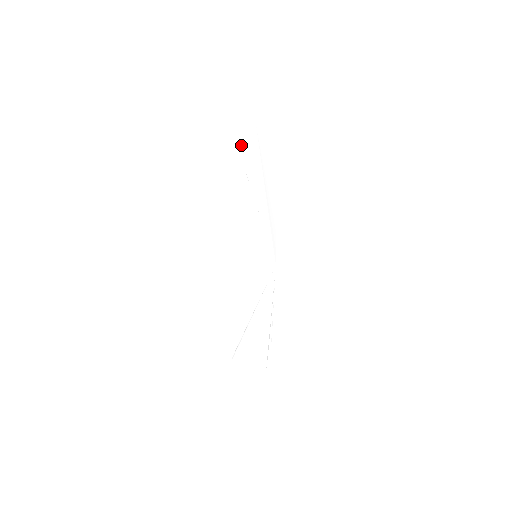
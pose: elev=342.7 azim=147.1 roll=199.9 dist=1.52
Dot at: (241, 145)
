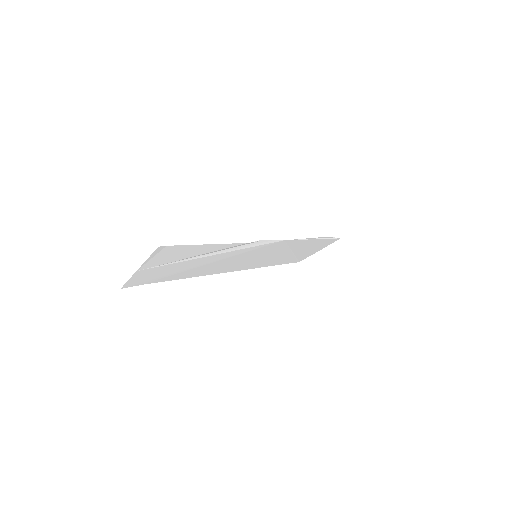
Dot at: (144, 281)
